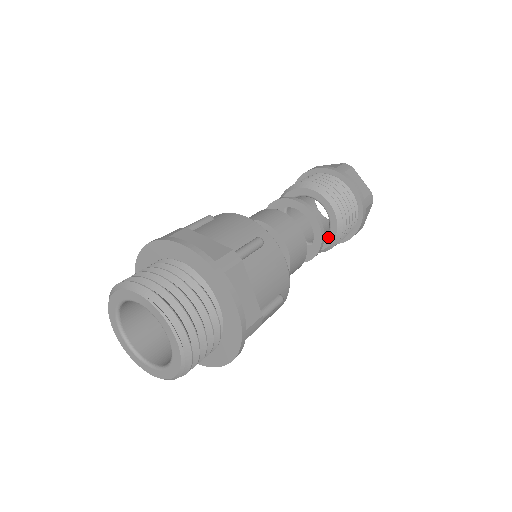
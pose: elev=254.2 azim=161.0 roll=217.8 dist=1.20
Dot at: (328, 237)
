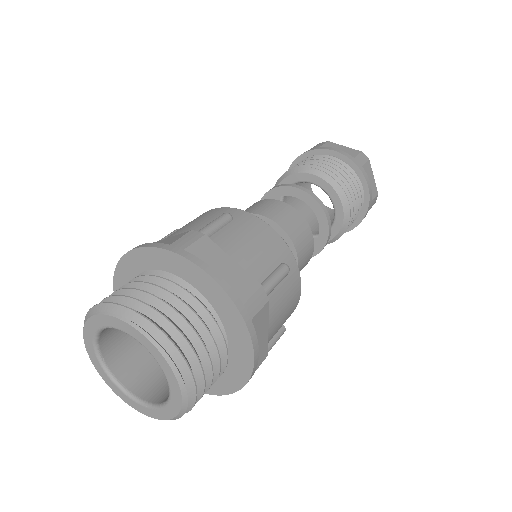
Dot at: (336, 211)
